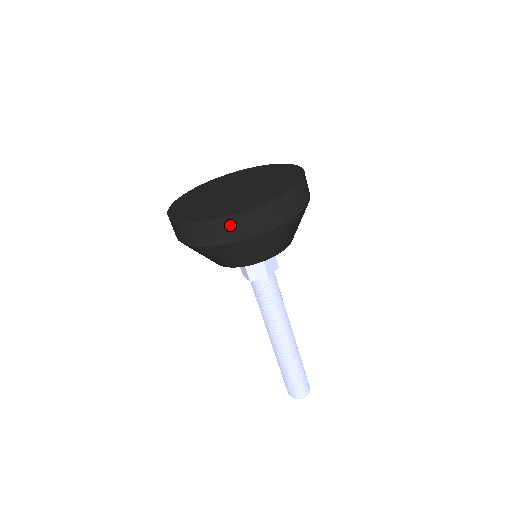
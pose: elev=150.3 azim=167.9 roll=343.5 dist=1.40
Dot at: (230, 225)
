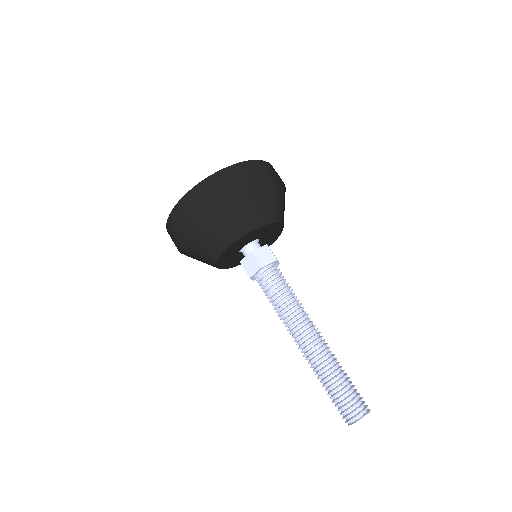
Dot at: (183, 207)
